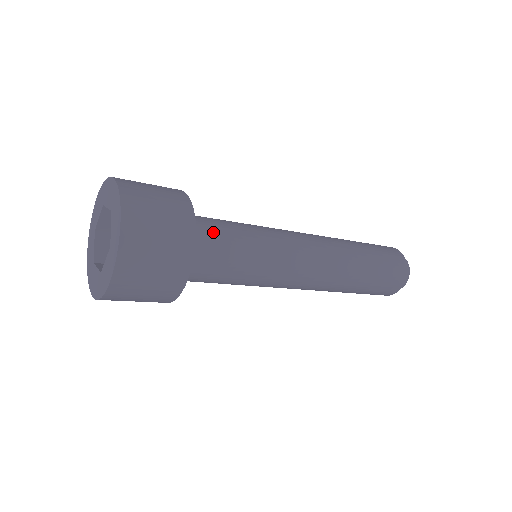
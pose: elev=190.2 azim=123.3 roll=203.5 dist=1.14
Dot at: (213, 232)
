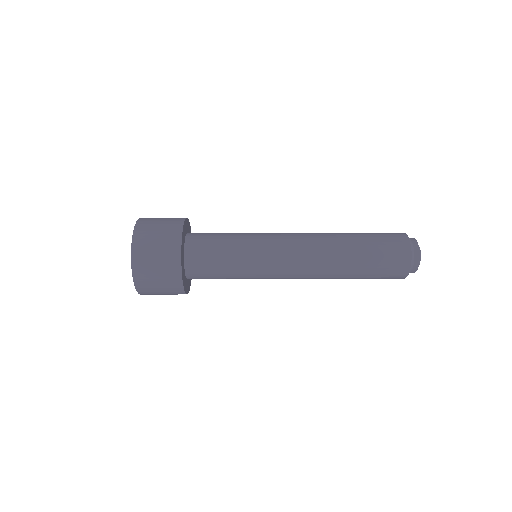
Dot at: (206, 239)
